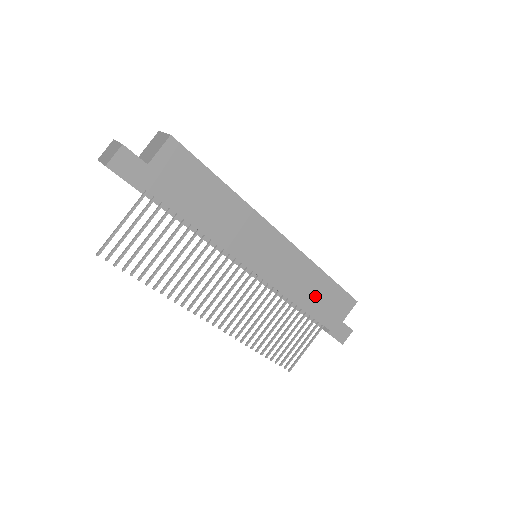
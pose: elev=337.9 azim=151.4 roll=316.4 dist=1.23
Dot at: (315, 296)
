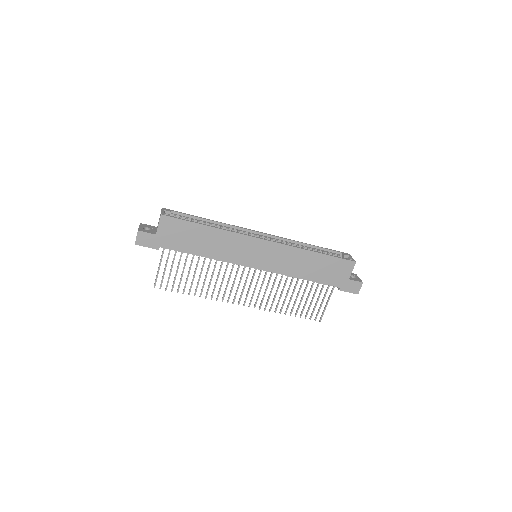
Dot at: (313, 269)
